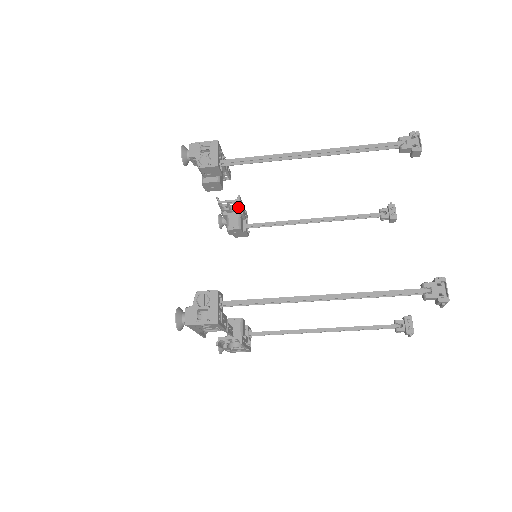
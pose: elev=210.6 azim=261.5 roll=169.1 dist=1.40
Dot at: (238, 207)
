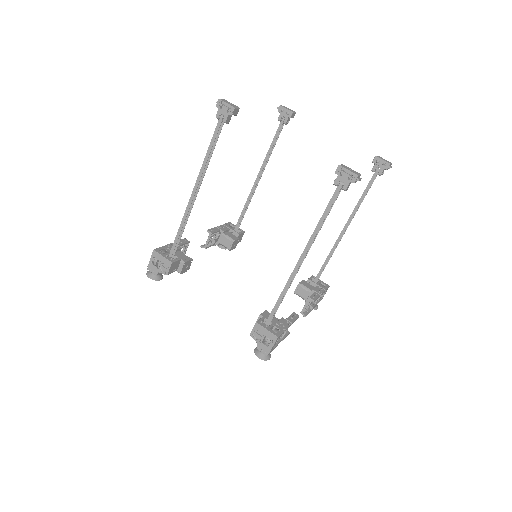
Dot at: (217, 233)
